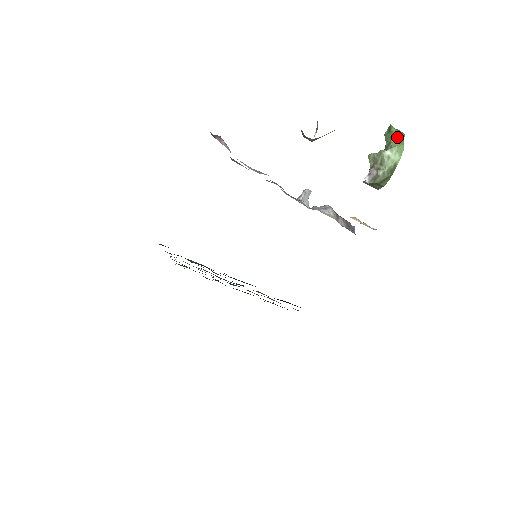
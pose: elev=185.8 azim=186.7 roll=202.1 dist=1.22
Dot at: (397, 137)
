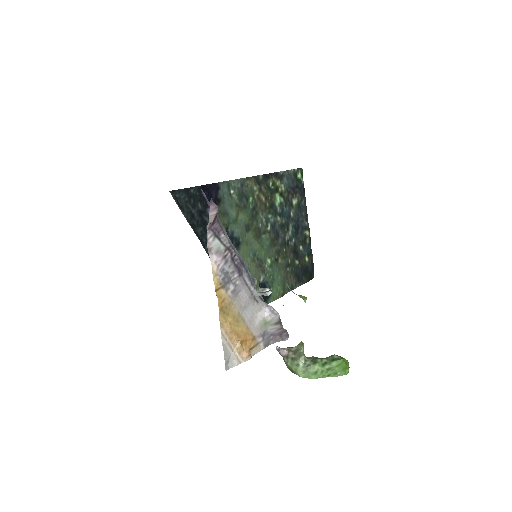
Dot at: (323, 370)
